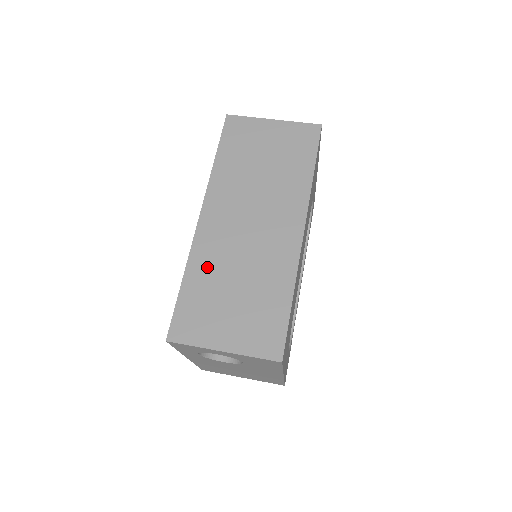
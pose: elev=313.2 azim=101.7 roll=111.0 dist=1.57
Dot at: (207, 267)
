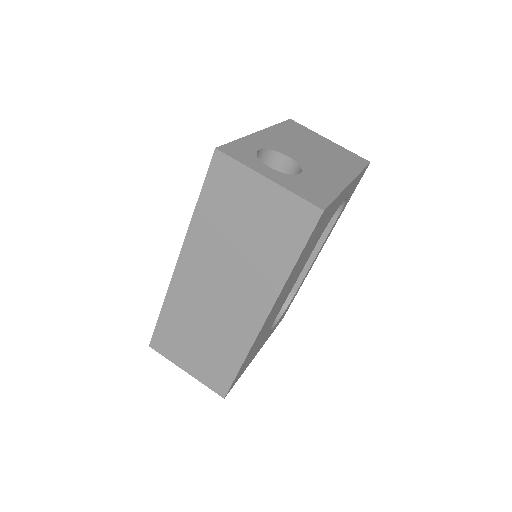
Dot at: (180, 310)
